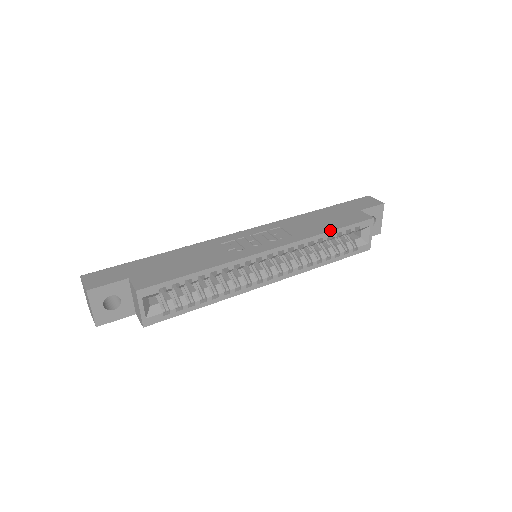
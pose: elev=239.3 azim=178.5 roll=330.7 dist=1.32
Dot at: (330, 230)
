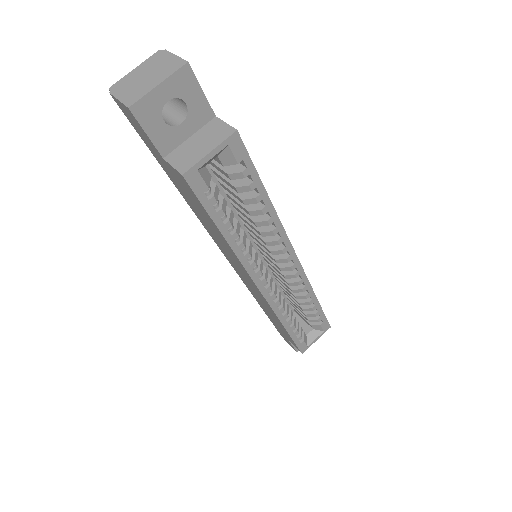
Dot at: (317, 299)
